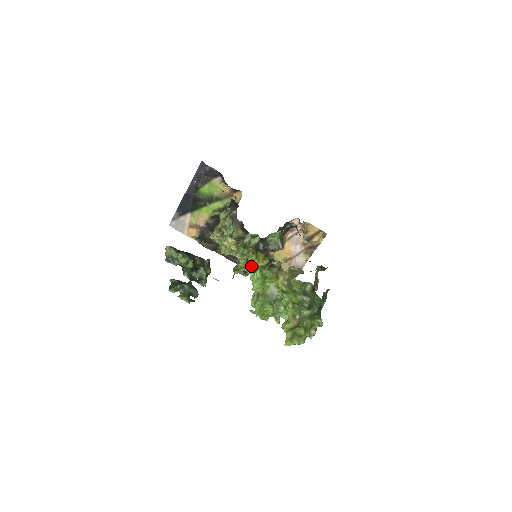
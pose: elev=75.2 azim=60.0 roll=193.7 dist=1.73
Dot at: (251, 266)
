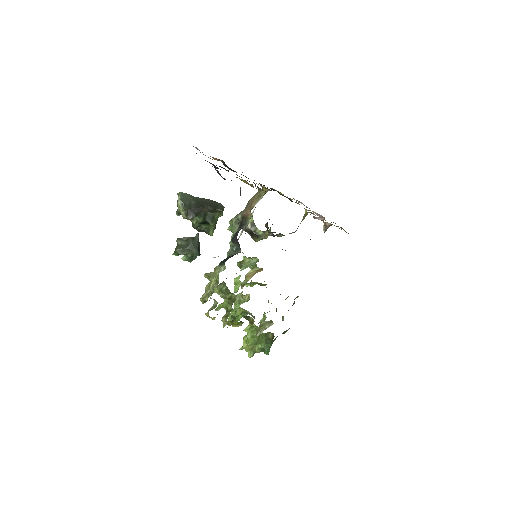
Dot at: occluded
